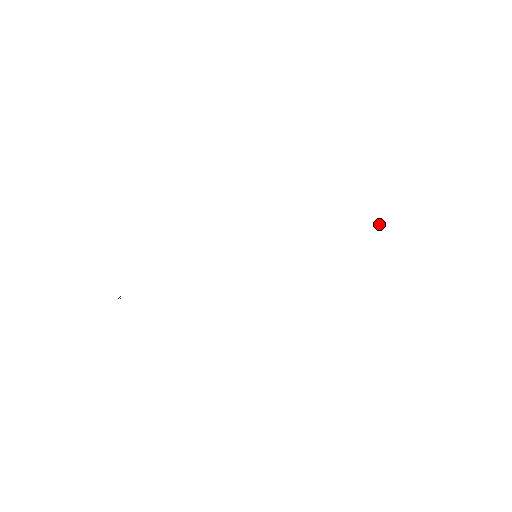
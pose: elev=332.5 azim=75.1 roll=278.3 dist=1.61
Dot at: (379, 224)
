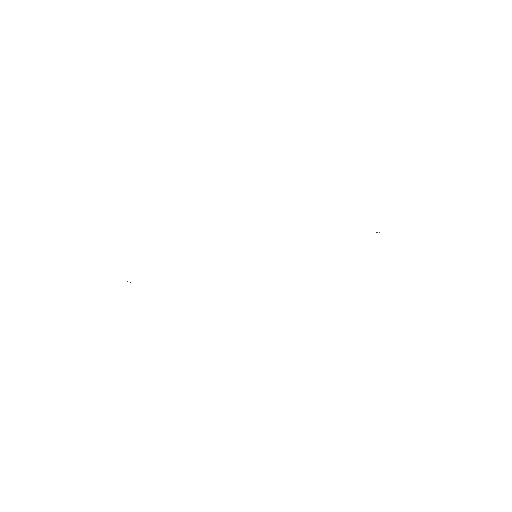
Dot at: (379, 232)
